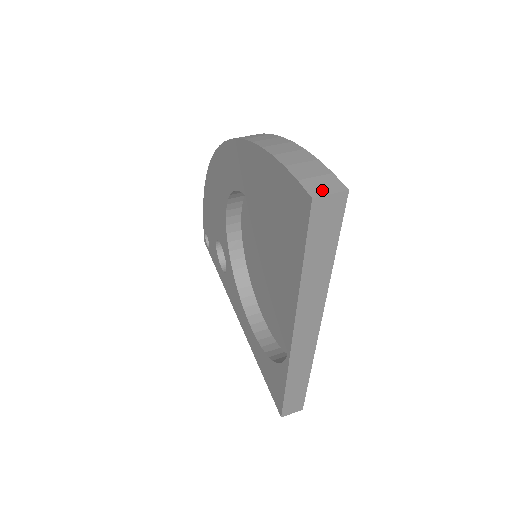
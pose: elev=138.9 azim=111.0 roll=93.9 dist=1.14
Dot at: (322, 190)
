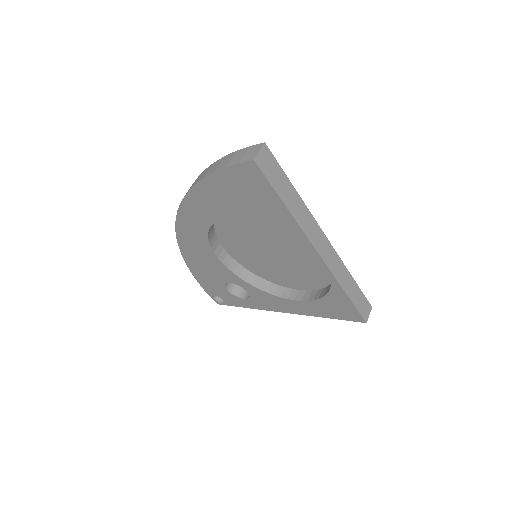
Dot at: (254, 154)
